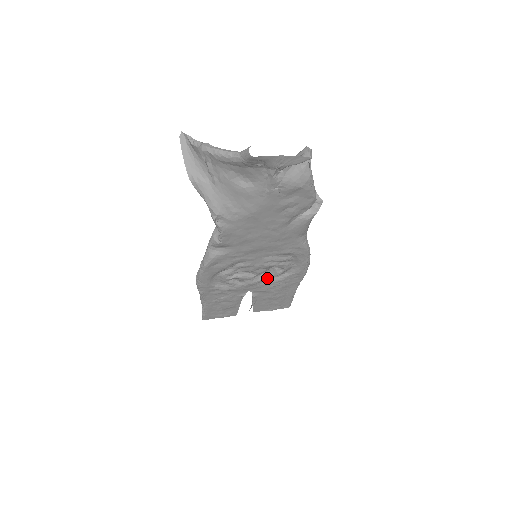
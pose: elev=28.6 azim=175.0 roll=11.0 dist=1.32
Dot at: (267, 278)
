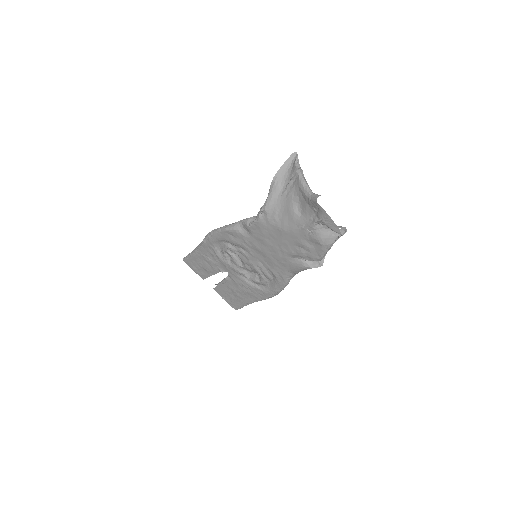
Dot at: (246, 276)
